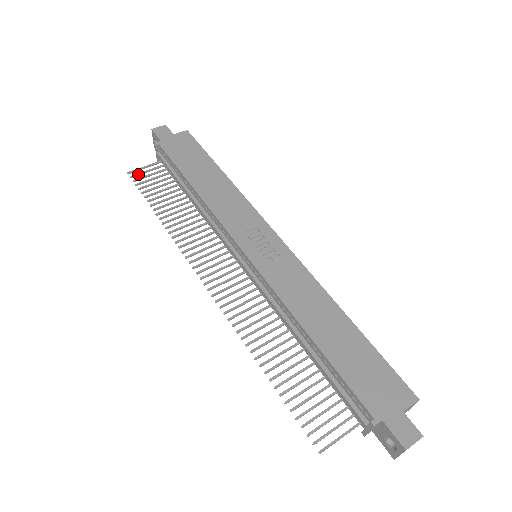
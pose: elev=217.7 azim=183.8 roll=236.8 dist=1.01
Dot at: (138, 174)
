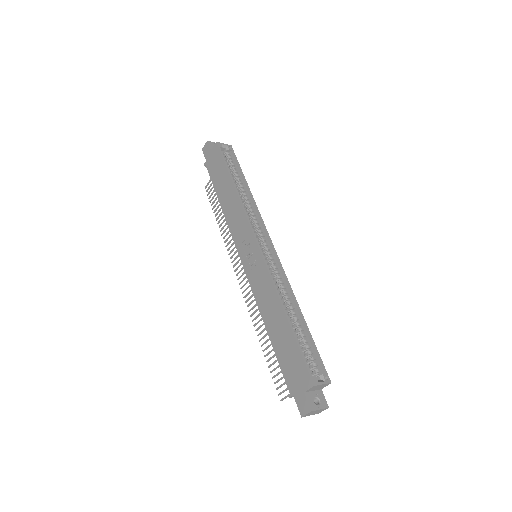
Dot at: (209, 188)
